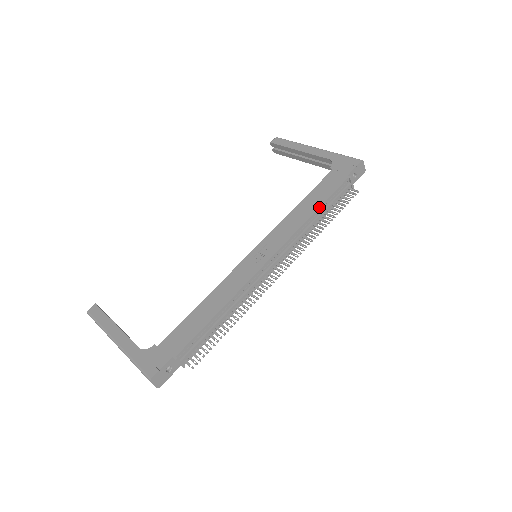
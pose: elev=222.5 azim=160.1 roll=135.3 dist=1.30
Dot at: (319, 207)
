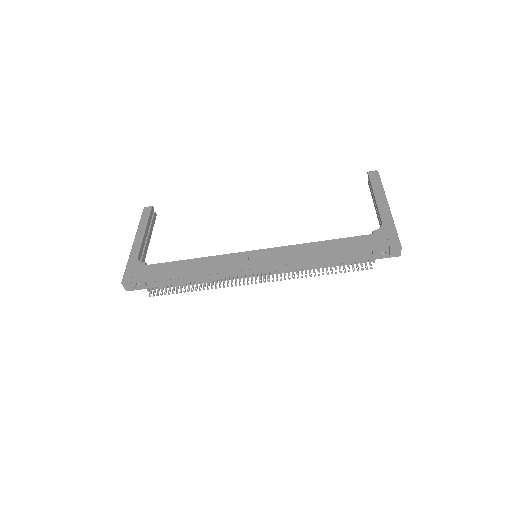
Dot at: (325, 256)
